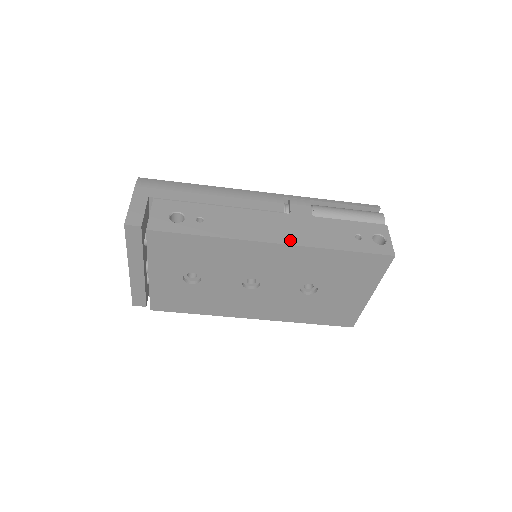
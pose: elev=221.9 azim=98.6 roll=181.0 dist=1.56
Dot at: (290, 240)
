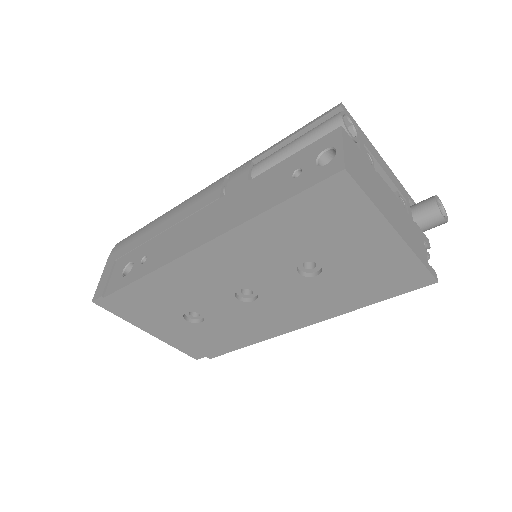
Dot at: (216, 232)
